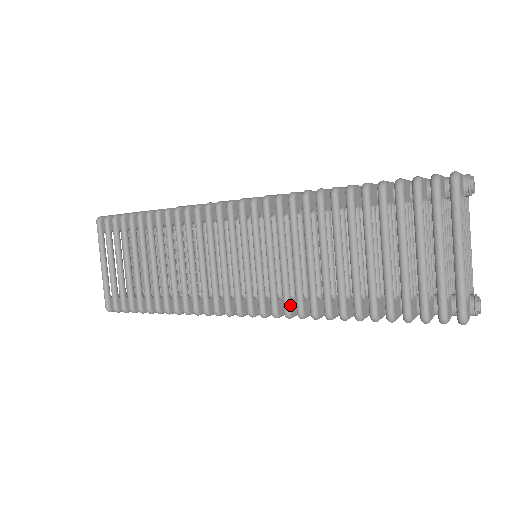
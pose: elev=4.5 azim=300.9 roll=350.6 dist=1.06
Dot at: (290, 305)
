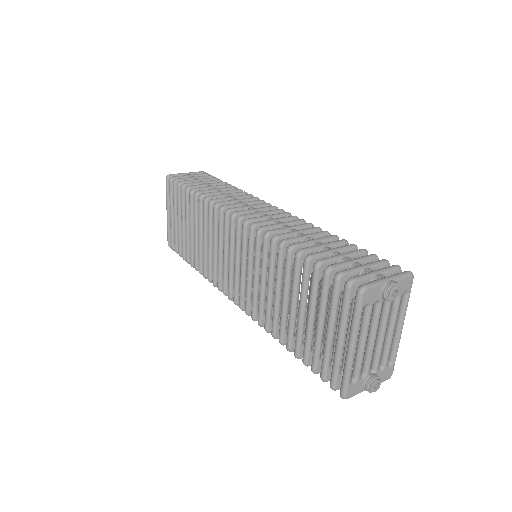
Dot at: (256, 313)
